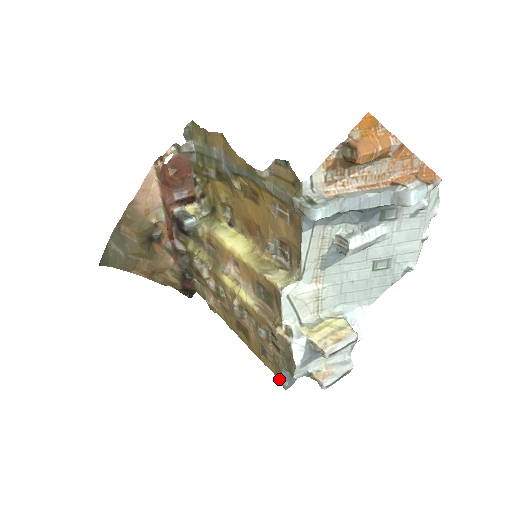
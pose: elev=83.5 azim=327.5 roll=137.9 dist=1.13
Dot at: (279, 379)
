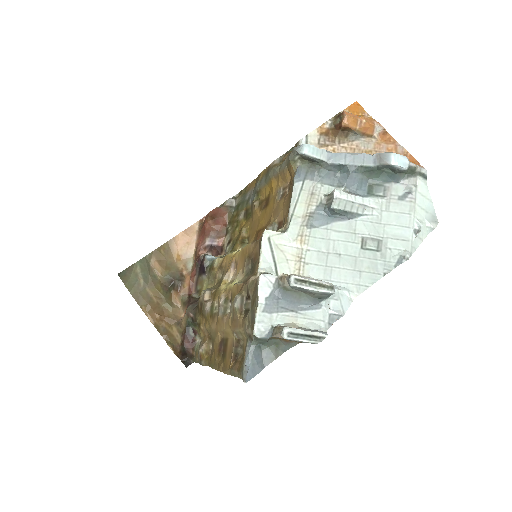
Dot at: (241, 368)
